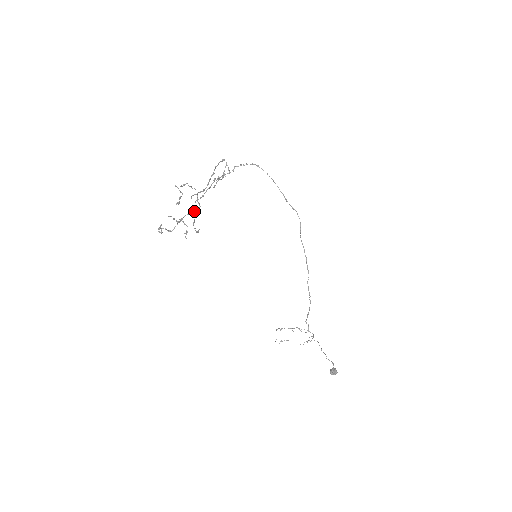
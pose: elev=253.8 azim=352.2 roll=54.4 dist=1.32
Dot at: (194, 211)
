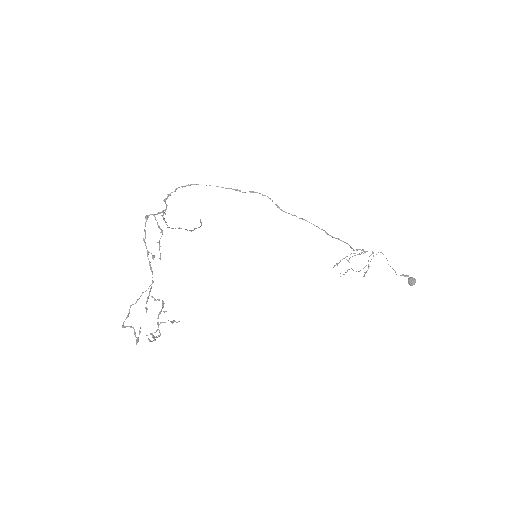
Dot at: (161, 309)
